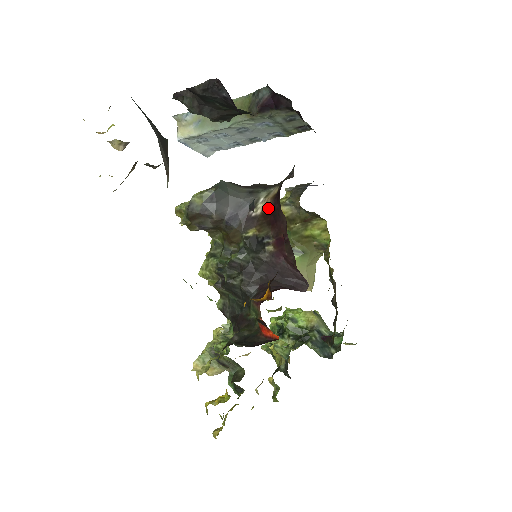
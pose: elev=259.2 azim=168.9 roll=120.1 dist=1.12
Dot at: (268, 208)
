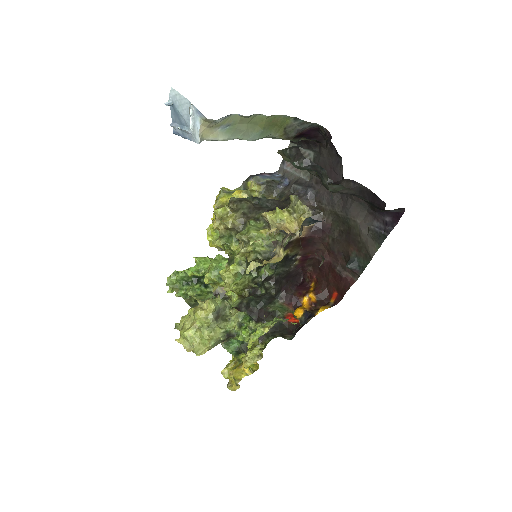
Dot at: (304, 235)
